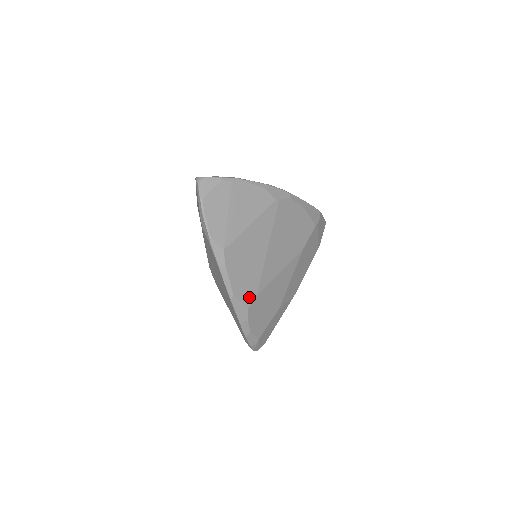
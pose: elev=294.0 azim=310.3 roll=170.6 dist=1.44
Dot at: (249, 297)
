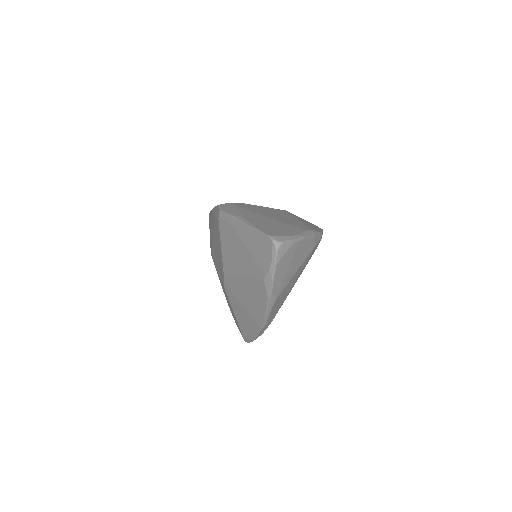
Dot at: (271, 321)
